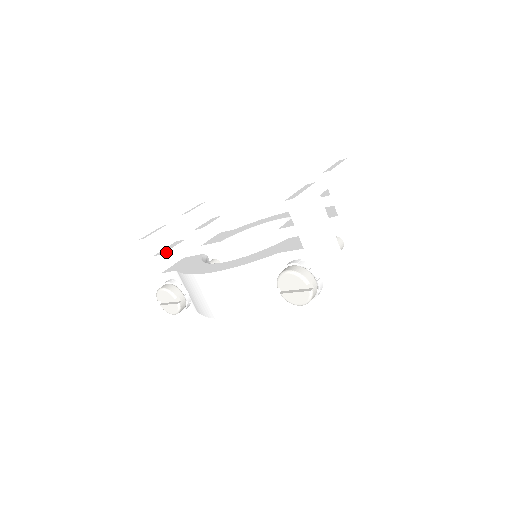
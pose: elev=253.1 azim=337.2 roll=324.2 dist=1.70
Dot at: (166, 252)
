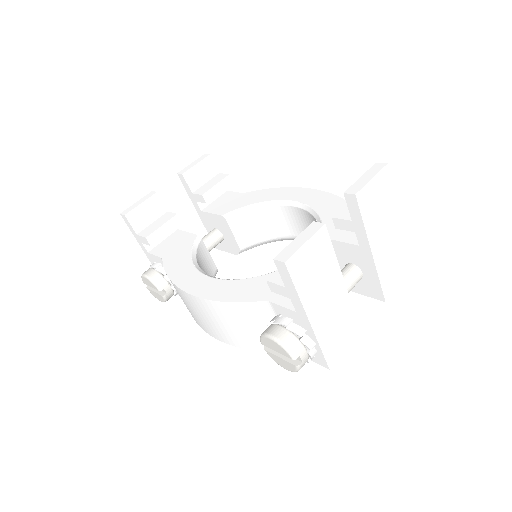
Dot at: (151, 234)
